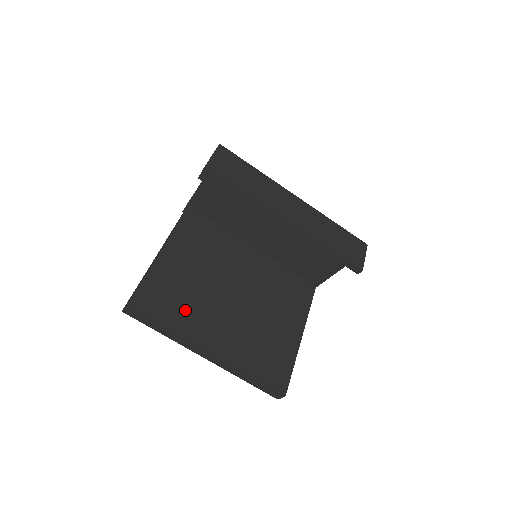
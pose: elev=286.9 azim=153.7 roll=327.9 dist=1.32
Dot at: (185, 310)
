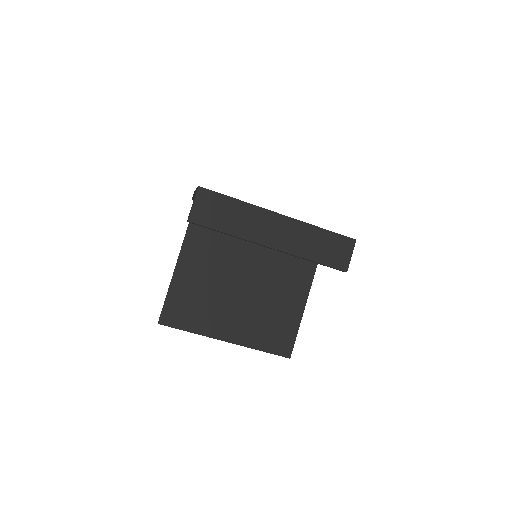
Dot at: (203, 314)
